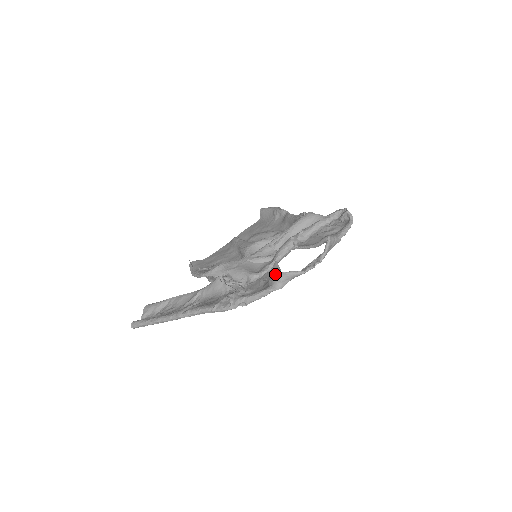
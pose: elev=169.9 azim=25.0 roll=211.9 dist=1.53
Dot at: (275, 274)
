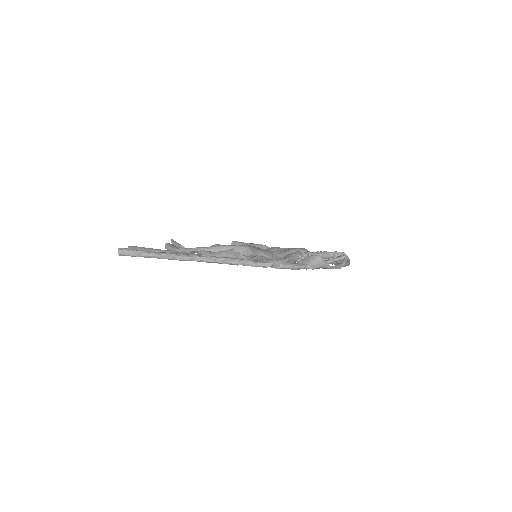
Dot at: (310, 256)
